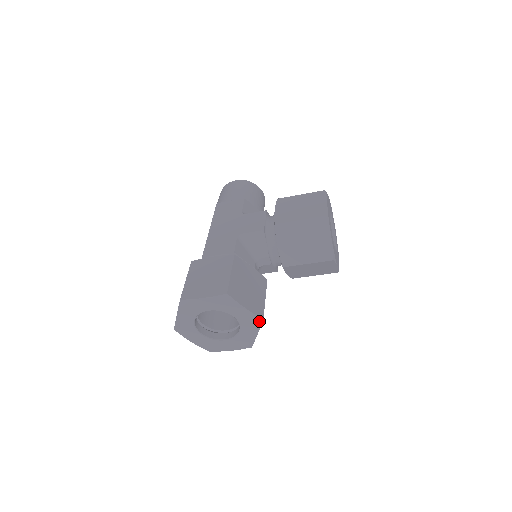
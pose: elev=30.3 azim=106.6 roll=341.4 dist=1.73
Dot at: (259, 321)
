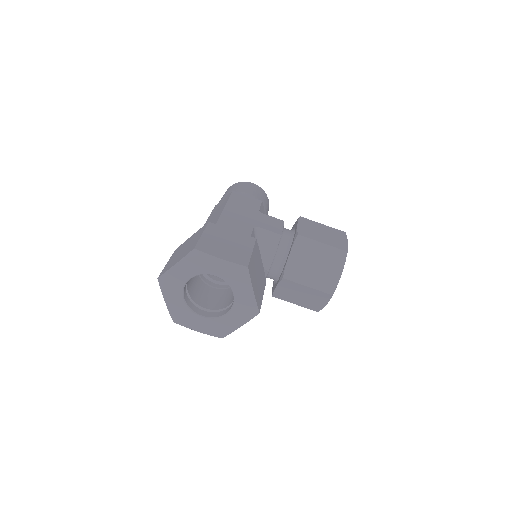
Dot at: (255, 313)
